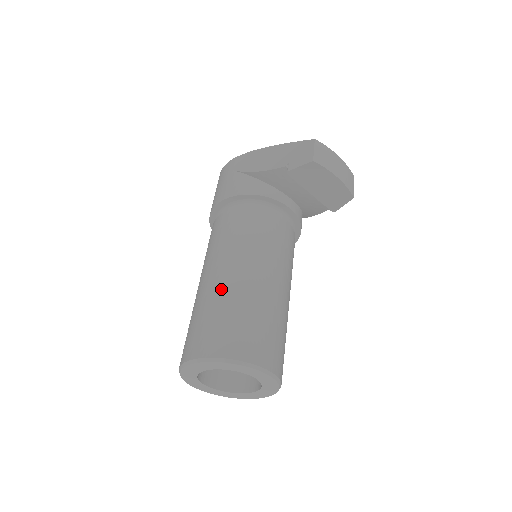
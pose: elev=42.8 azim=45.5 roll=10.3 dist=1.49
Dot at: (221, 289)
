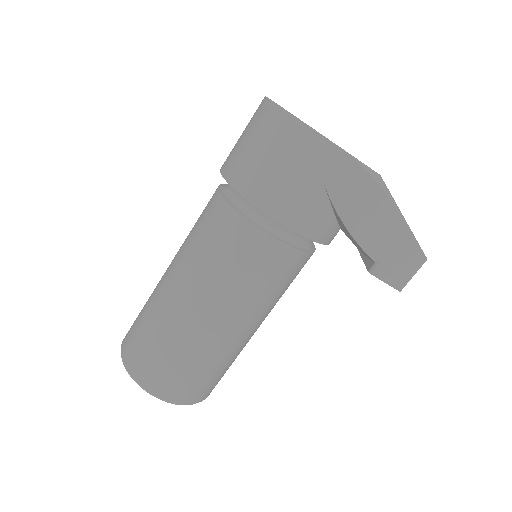
Dot at: (216, 345)
